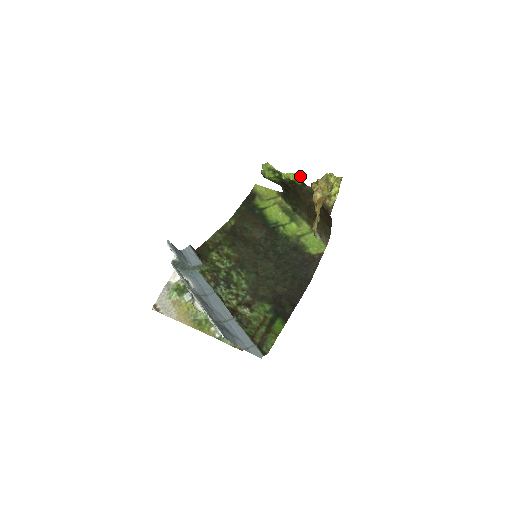
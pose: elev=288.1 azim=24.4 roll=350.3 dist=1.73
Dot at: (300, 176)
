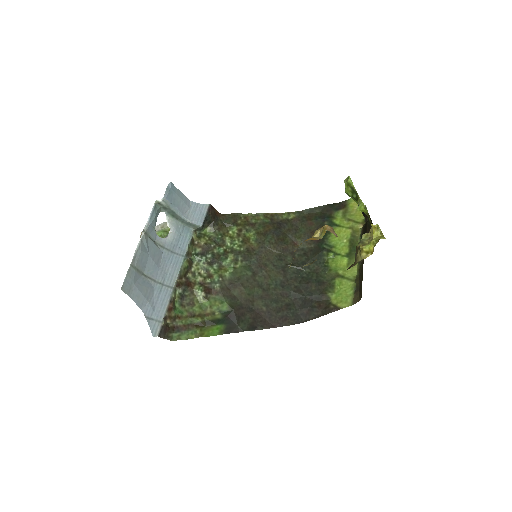
Dot at: (367, 211)
